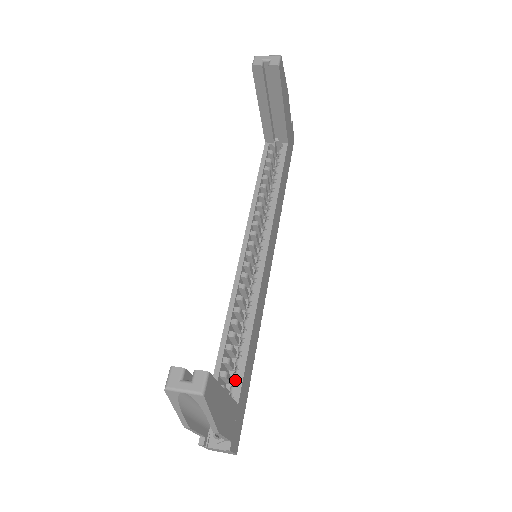
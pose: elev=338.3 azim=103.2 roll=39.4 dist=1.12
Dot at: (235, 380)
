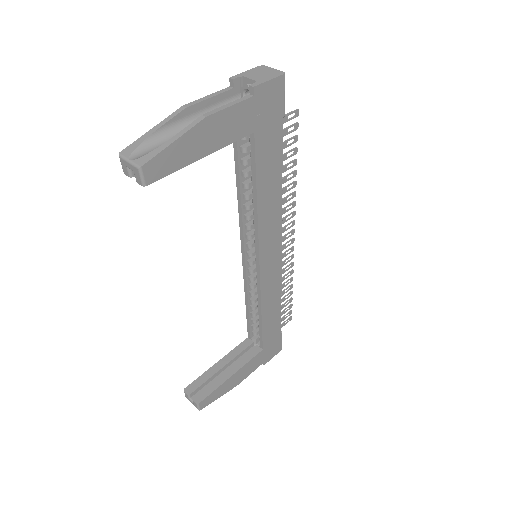
Dot at: occluded
